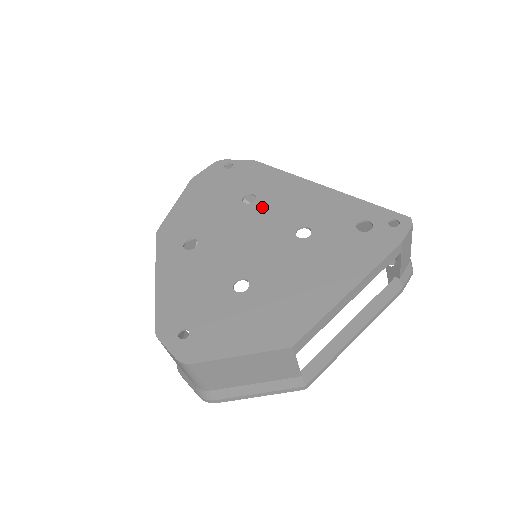
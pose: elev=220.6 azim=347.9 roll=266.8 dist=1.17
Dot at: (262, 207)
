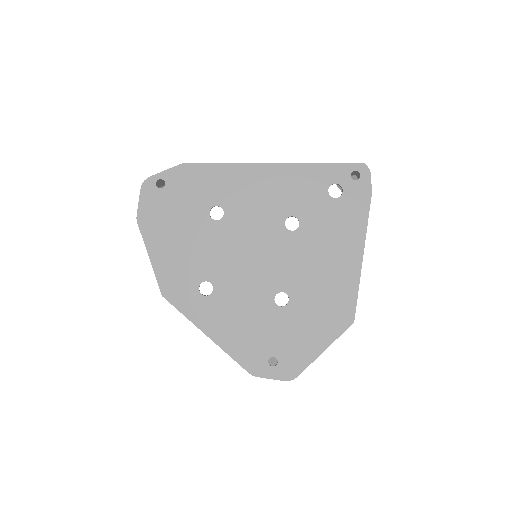
Dot at: (236, 216)
